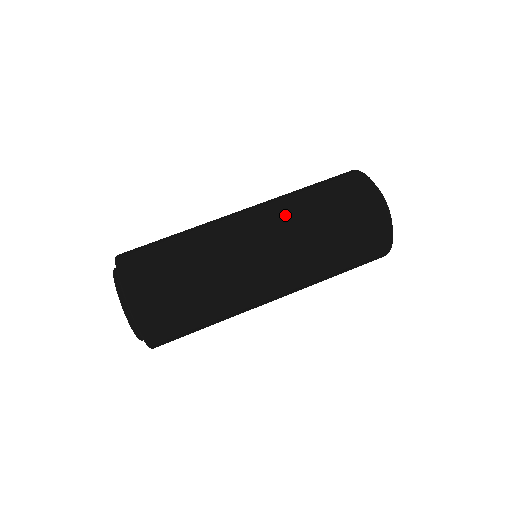
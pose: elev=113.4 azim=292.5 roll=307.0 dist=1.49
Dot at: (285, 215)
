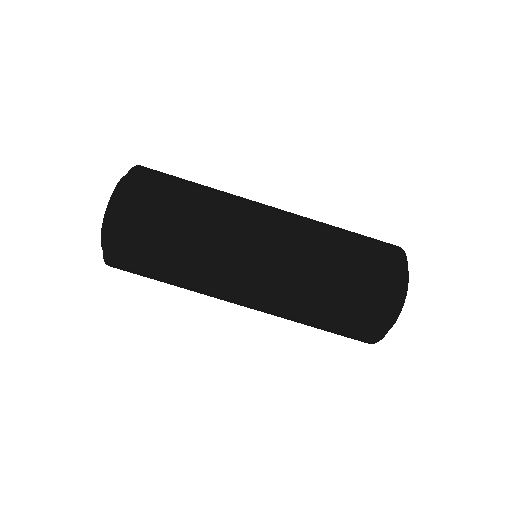
Dot at: (305, 239)
